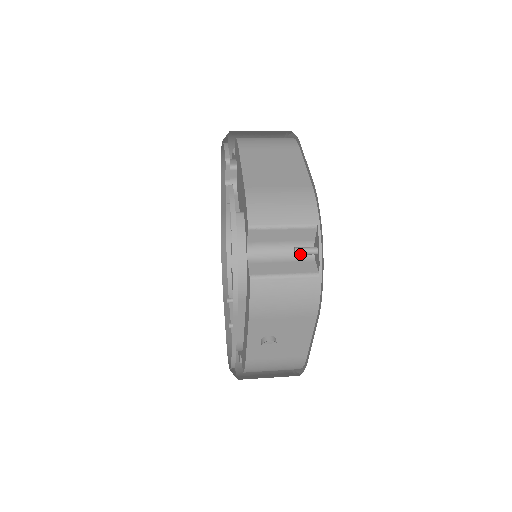
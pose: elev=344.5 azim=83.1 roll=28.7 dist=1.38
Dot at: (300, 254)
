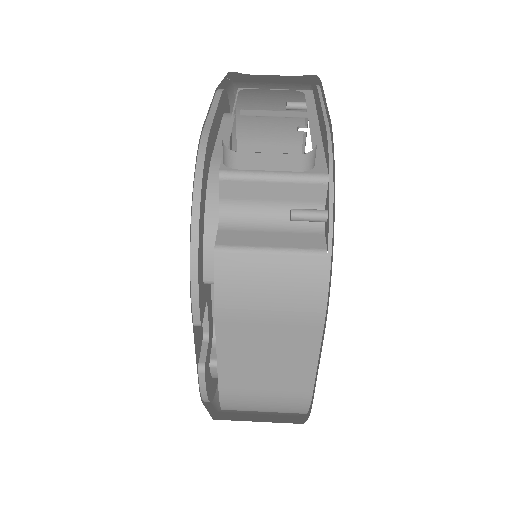
Dot at: occluded
